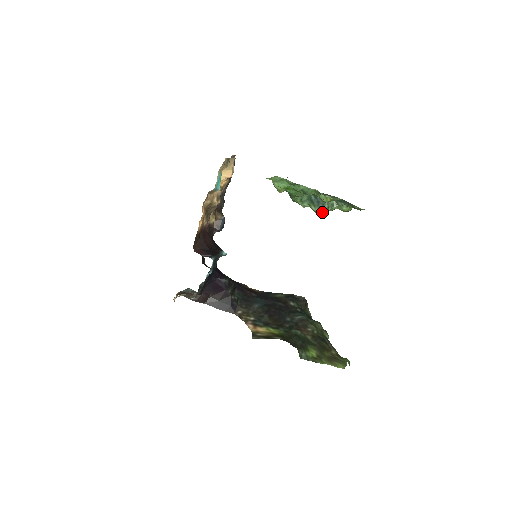
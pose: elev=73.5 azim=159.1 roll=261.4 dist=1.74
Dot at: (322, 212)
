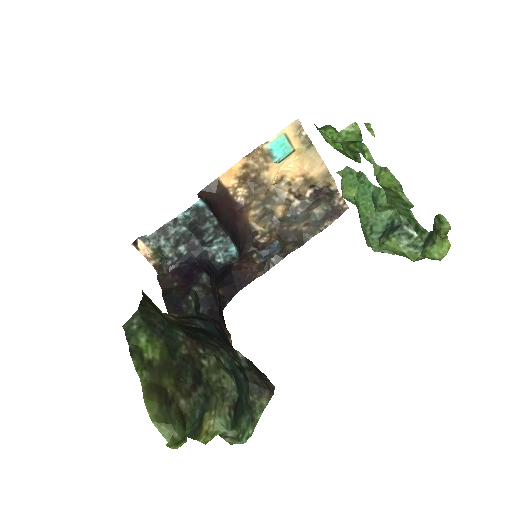
Dot at: (387, 241)
